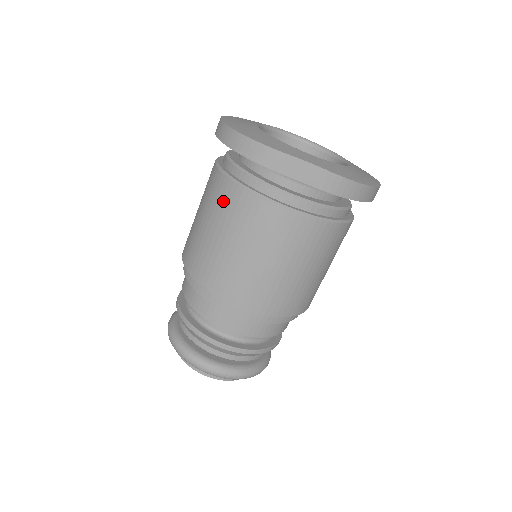
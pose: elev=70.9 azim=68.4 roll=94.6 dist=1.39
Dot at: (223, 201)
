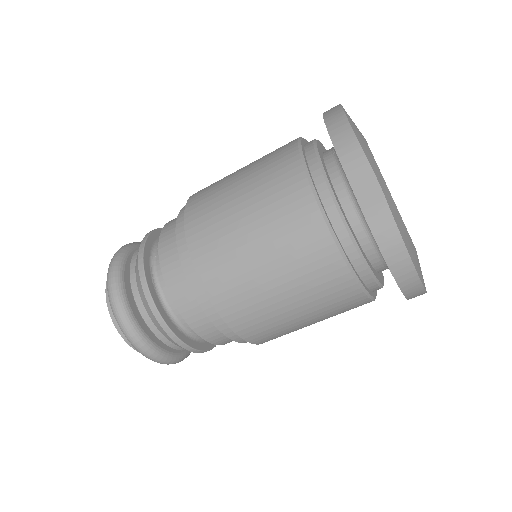
Dot at: (274, 159)
